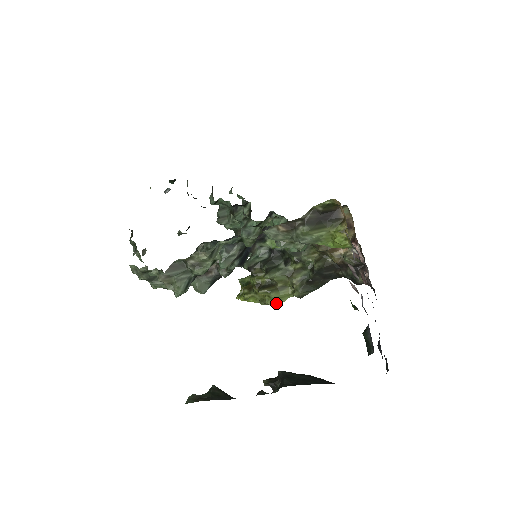
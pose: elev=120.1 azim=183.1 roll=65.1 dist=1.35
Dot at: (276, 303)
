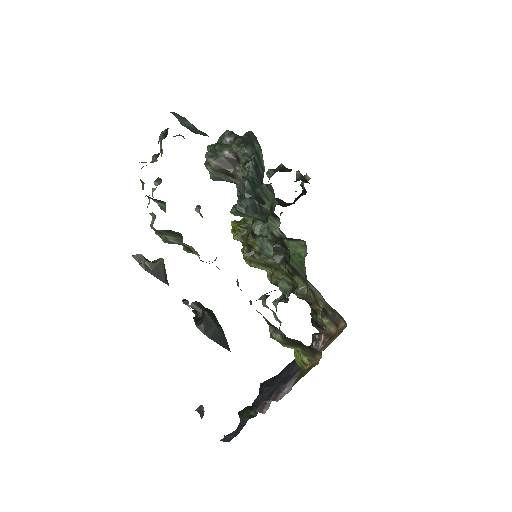
Dot at: (251, 266)
